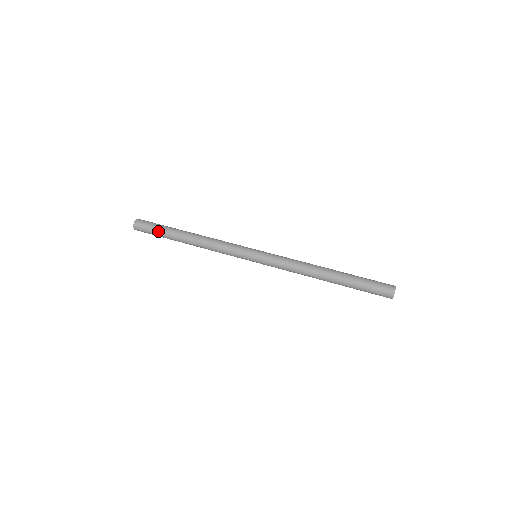
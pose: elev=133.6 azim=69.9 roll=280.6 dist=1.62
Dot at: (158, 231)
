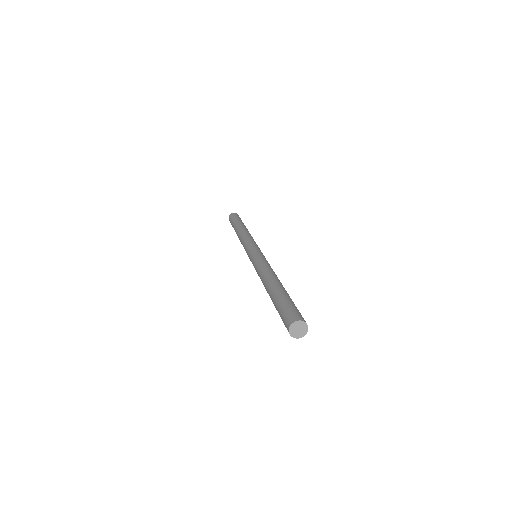
Dot at: (235, 219)
